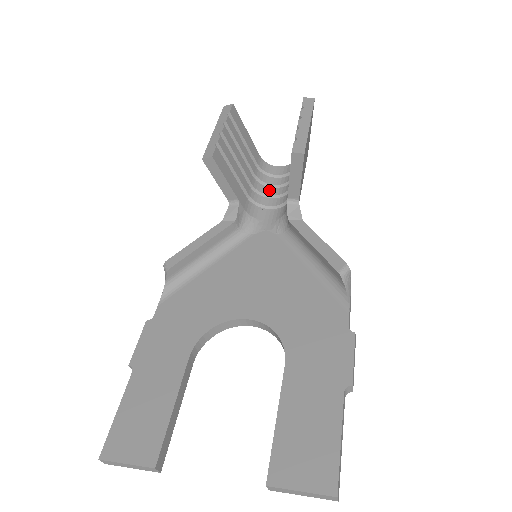
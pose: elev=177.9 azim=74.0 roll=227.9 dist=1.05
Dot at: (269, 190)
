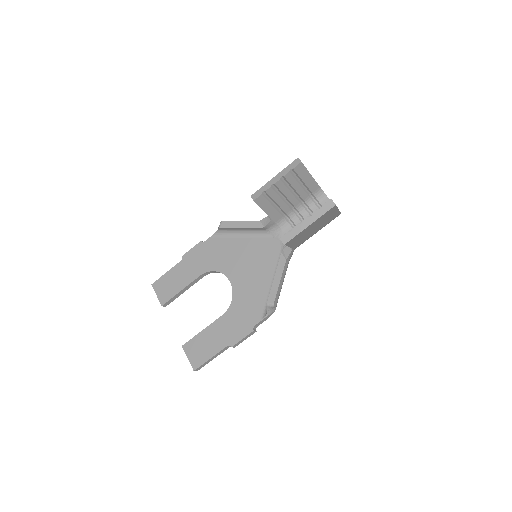
Dot at: (307, 215)
